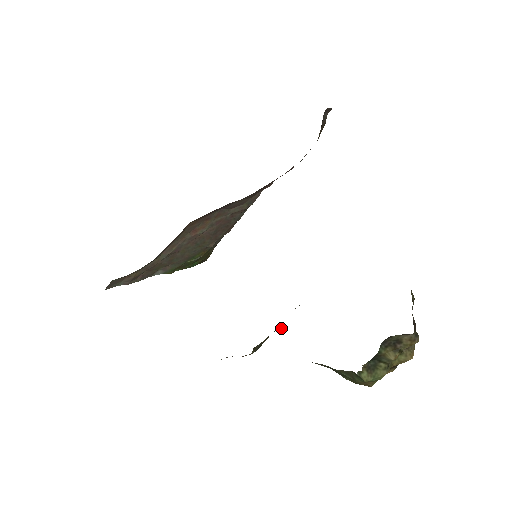
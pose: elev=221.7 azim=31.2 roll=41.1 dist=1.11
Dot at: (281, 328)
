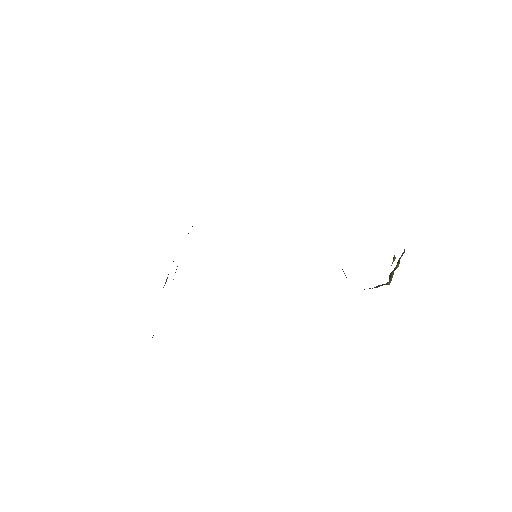
Dot at: occluded
